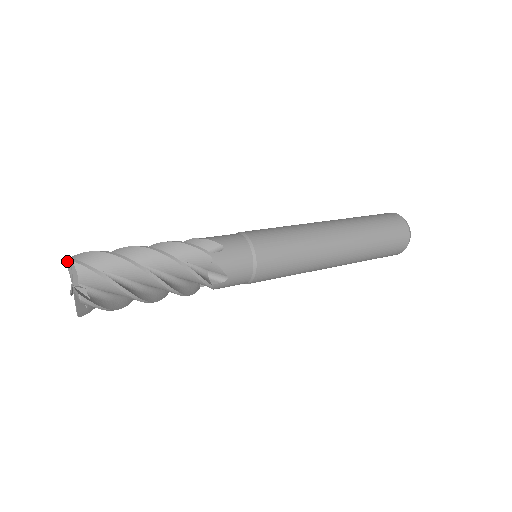
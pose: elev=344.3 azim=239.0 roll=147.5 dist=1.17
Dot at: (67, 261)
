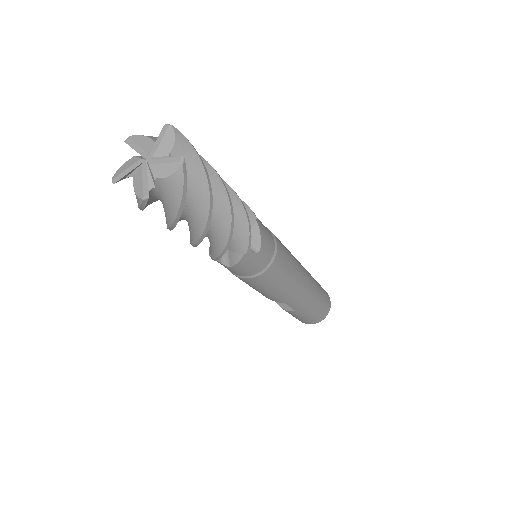
Dot at: (131, 137)
